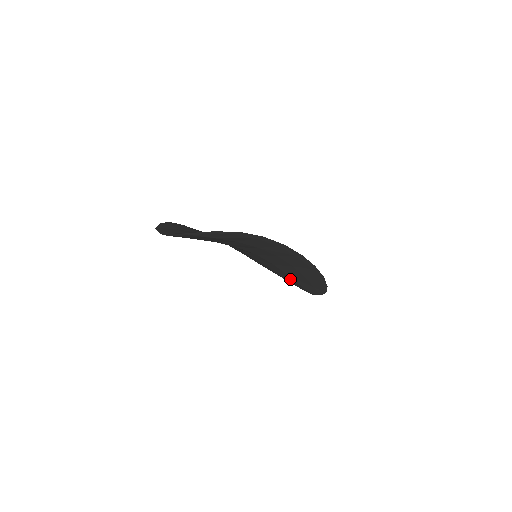
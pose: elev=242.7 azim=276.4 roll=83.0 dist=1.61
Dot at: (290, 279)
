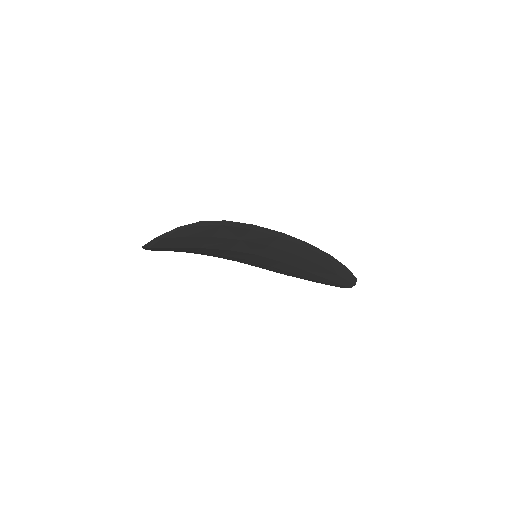
Dot at: (314, 276)
